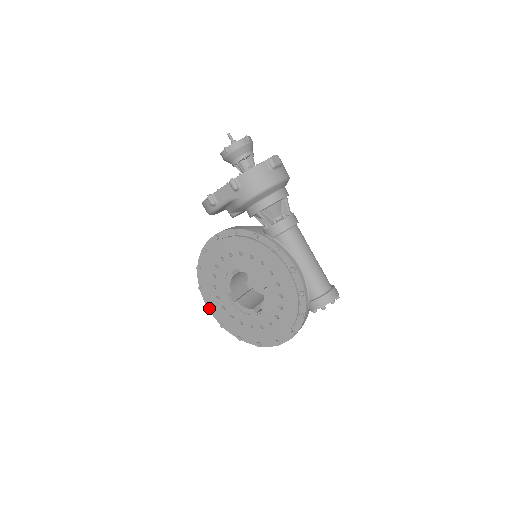
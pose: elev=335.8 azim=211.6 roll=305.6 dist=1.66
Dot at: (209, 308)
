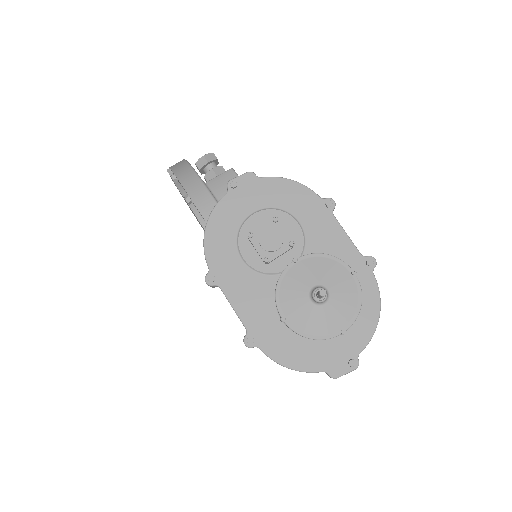
Dot at: occluded
